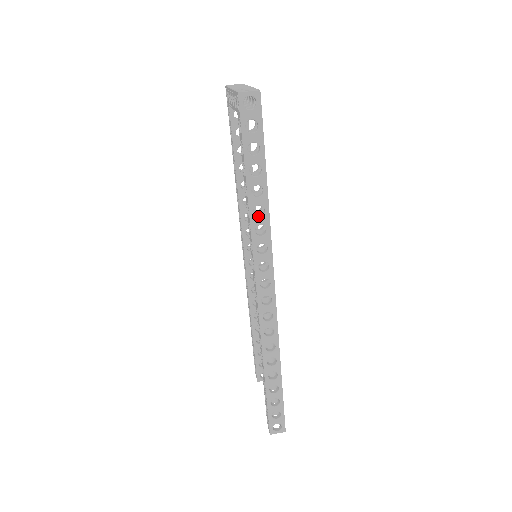
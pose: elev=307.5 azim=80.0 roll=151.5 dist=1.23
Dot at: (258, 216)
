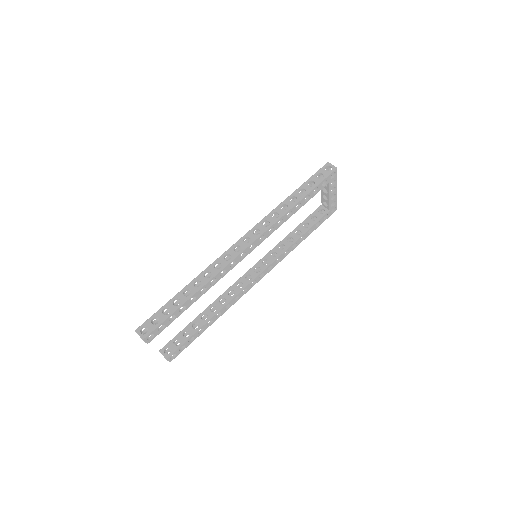
Dot at: occluded
